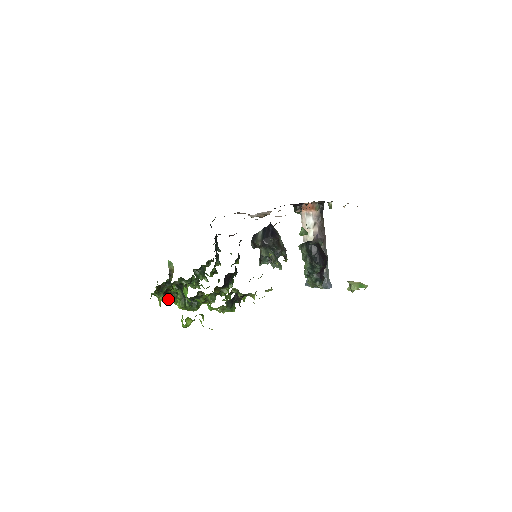
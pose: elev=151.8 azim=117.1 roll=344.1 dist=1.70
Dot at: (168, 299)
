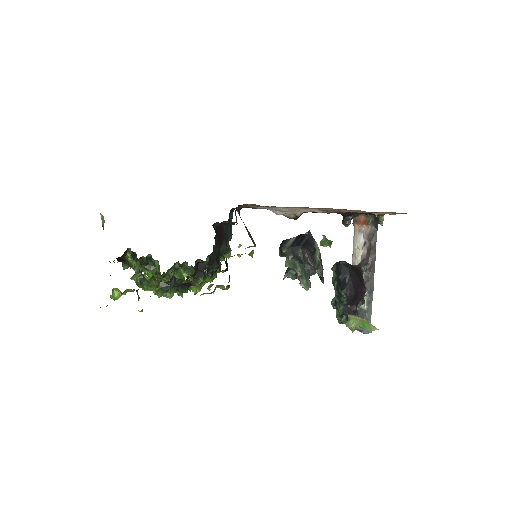
Dot at: occluded
